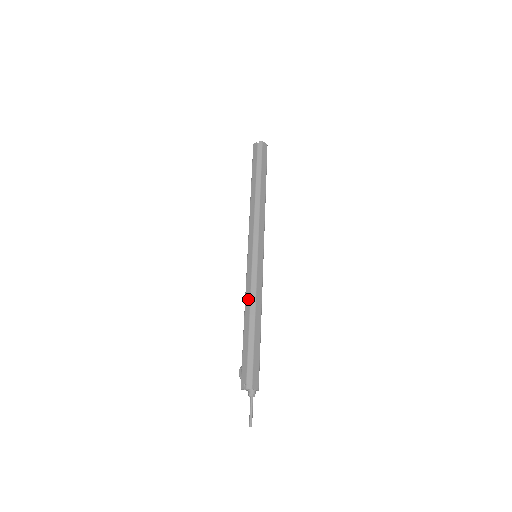
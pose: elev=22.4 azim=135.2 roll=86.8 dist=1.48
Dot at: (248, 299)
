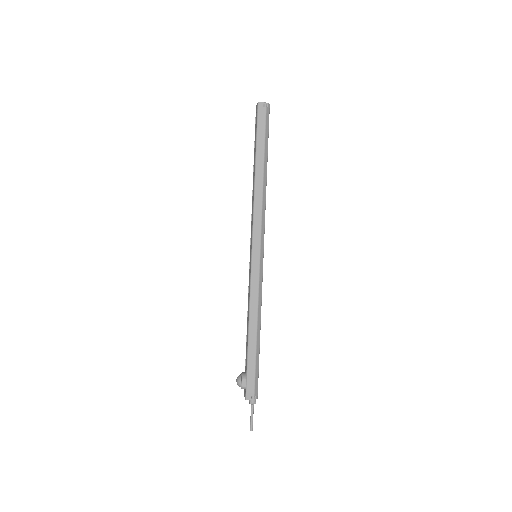
Dot at: (255, 309)
